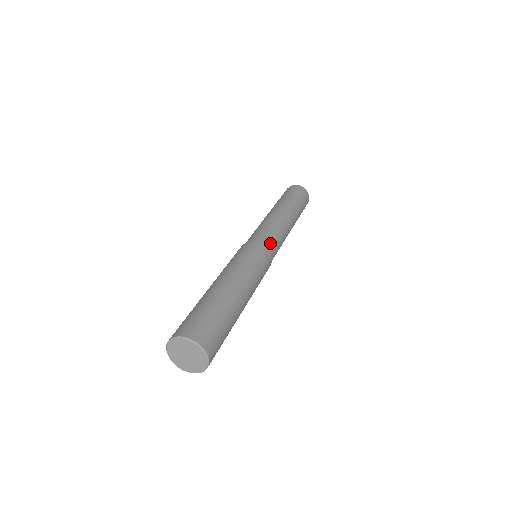
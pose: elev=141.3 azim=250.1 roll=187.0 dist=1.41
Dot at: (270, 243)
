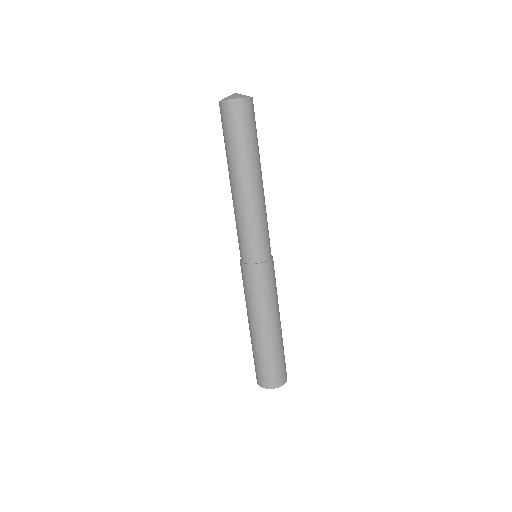
Dot at: (266, 248)
